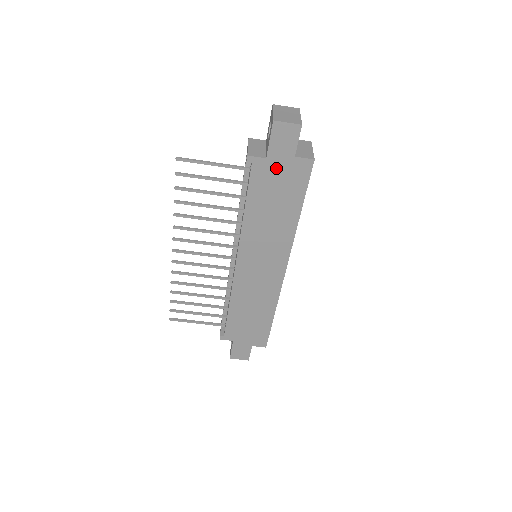
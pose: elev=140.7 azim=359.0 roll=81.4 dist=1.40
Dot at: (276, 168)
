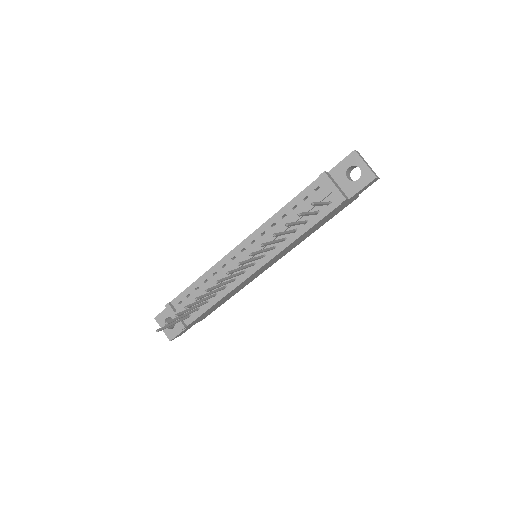
Dot at: occluded
